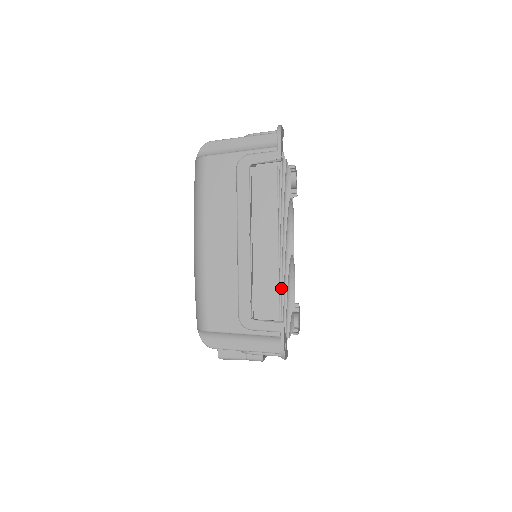
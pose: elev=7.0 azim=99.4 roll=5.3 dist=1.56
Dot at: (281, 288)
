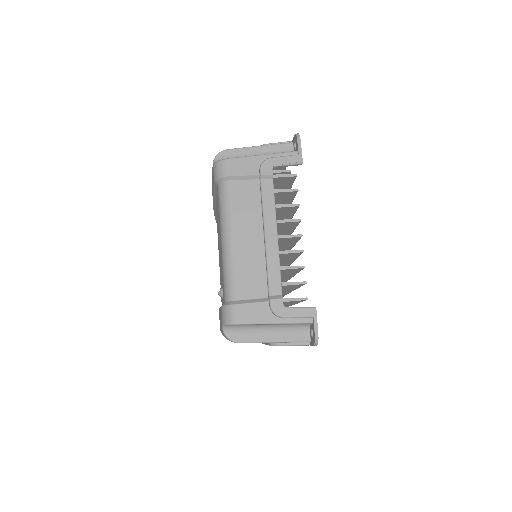
Dot at: occluded
